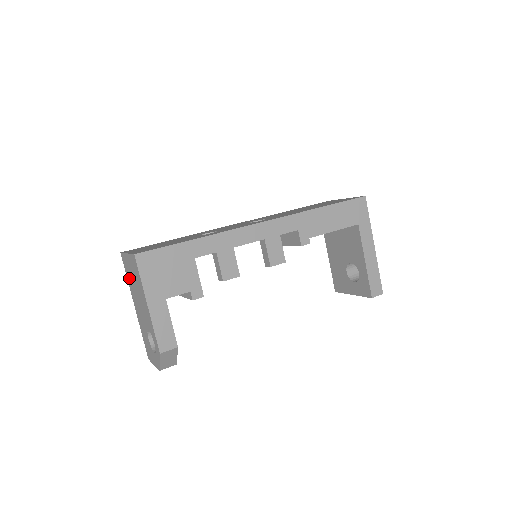
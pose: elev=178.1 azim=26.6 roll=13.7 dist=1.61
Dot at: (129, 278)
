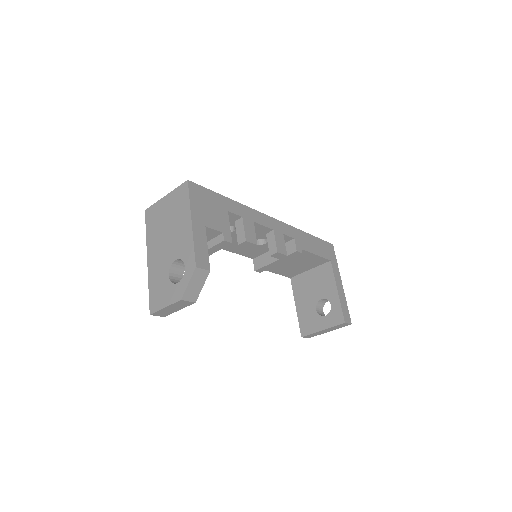
Dot at: (153, 226)
